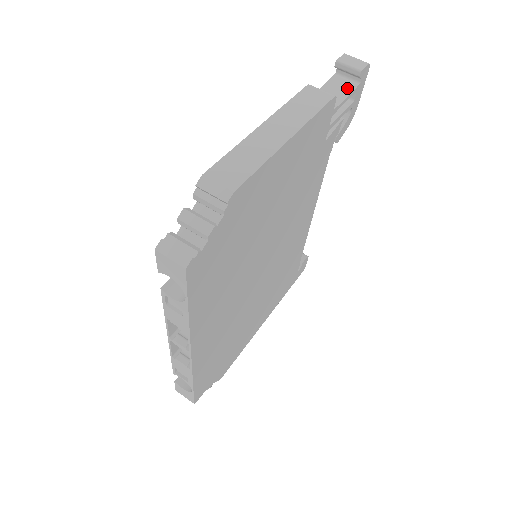
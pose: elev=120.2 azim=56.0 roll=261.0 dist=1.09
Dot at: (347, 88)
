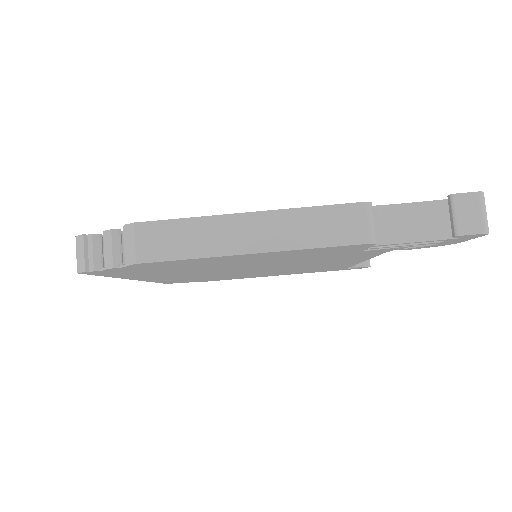
Dot at: (434, 230)
